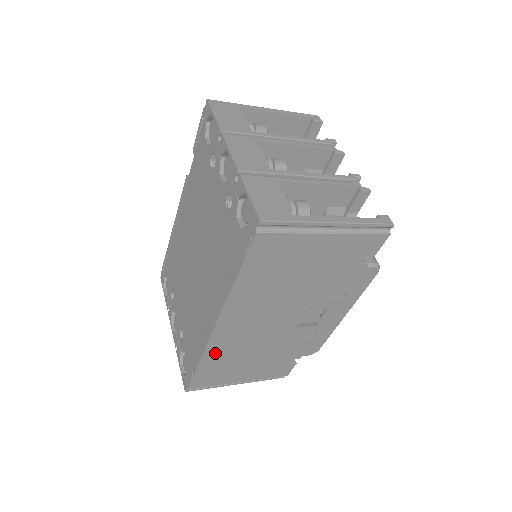
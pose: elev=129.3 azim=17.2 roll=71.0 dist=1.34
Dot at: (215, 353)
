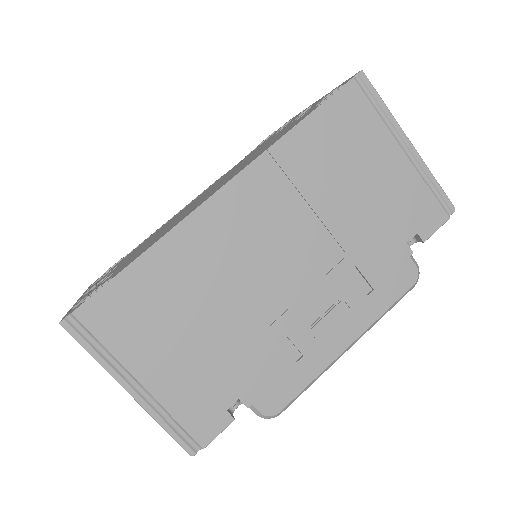
Dot at: (177, 251)
